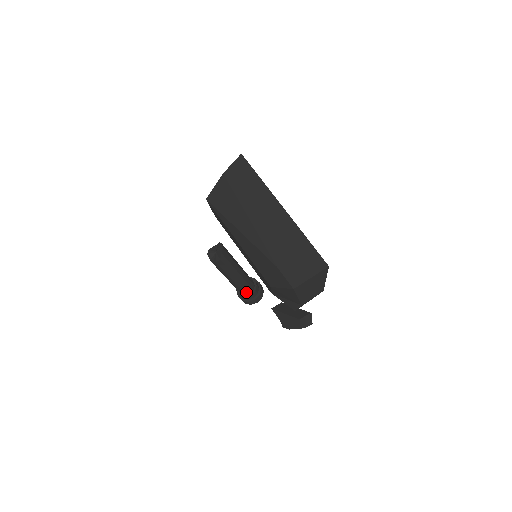
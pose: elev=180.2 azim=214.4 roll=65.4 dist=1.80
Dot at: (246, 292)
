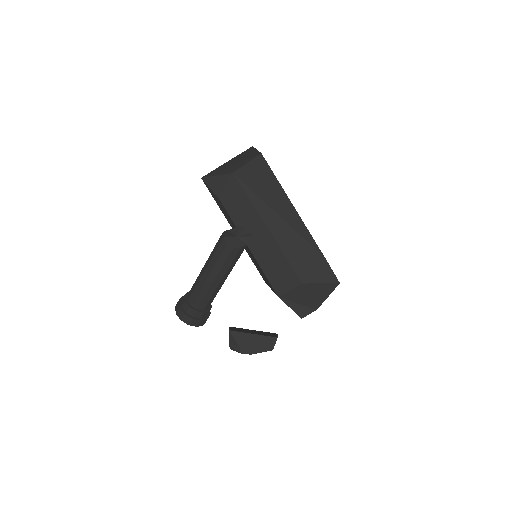
Dot at: (207, 306)
